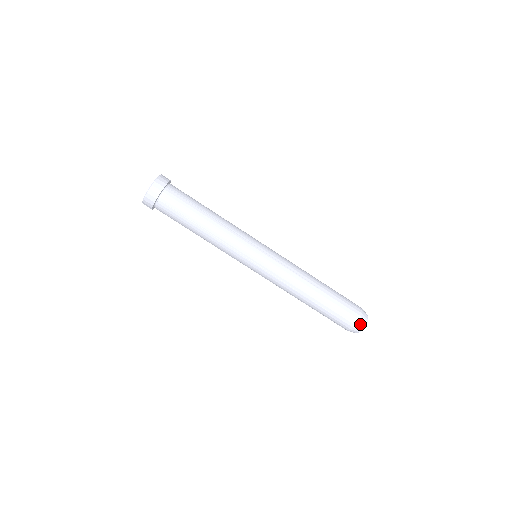
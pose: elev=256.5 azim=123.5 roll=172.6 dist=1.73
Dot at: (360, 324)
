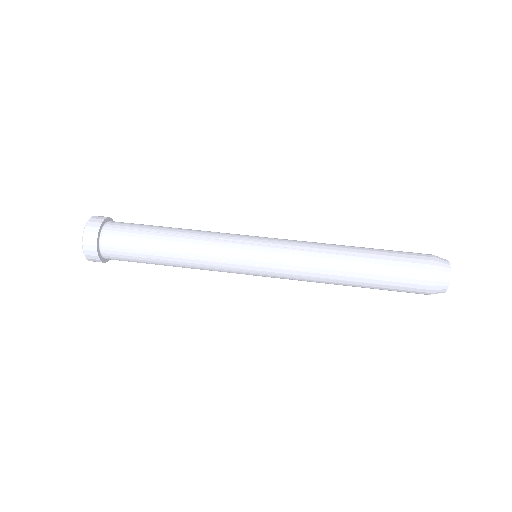
Dot at: (442, 276)
